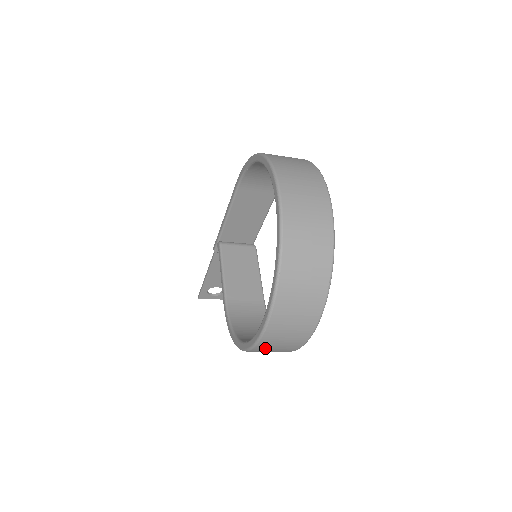
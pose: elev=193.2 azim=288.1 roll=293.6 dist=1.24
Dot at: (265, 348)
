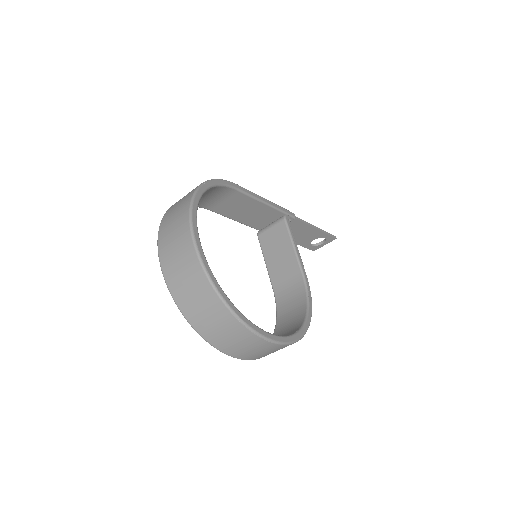
Dot at: (266, 355)
